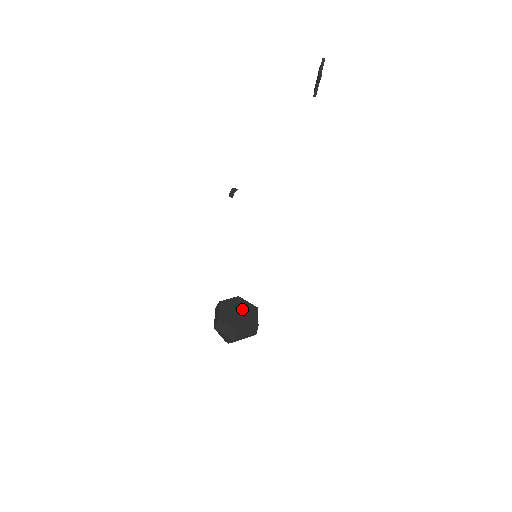
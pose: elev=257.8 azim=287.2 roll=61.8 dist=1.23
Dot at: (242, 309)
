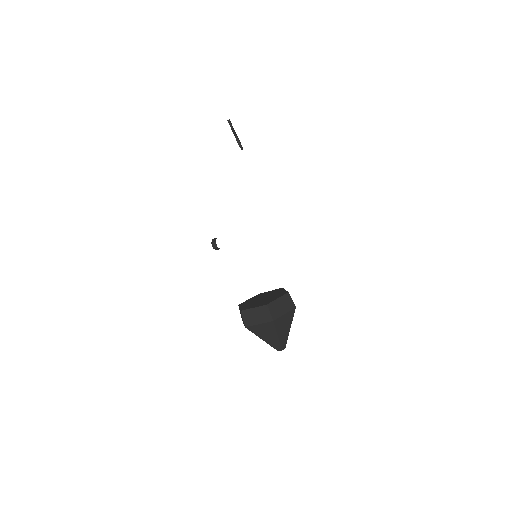
Dot at: (265, 296)
